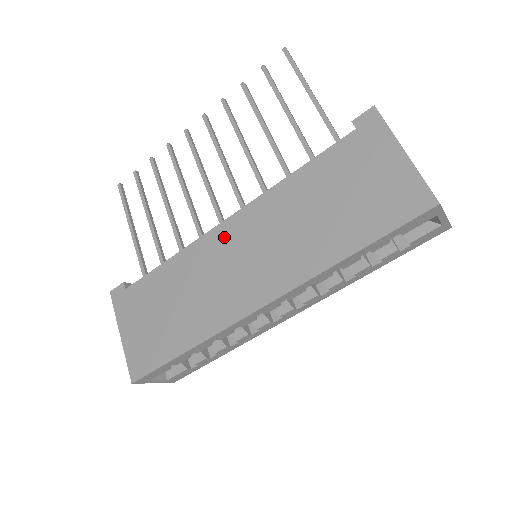
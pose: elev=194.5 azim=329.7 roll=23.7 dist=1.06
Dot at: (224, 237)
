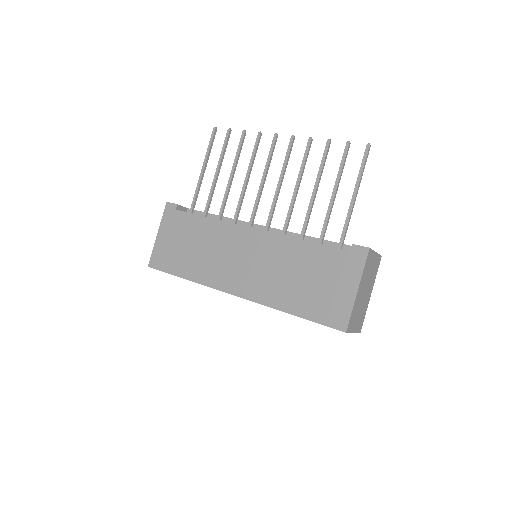
Dot at: (243, 237)
